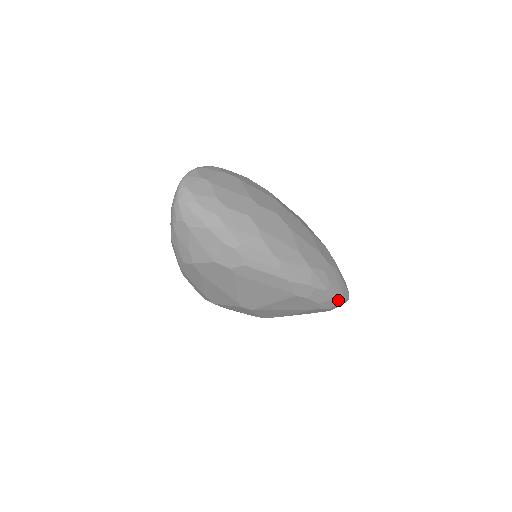
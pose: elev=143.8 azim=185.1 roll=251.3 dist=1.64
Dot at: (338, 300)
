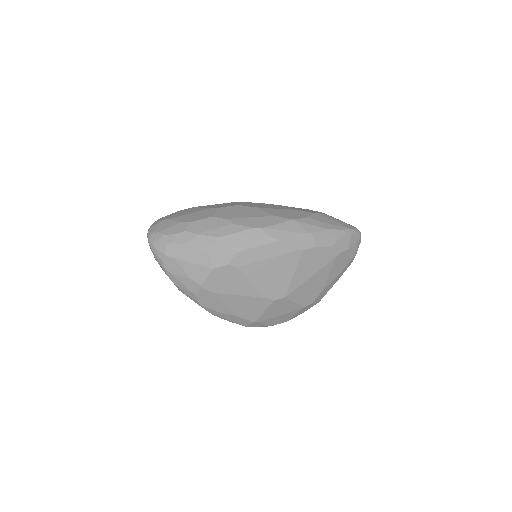
Dot at: (347, 235)
